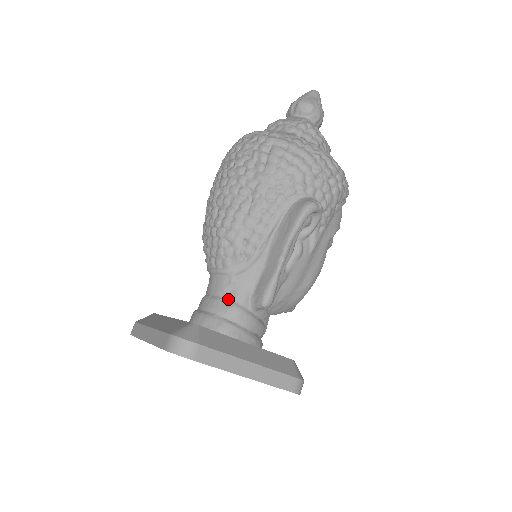
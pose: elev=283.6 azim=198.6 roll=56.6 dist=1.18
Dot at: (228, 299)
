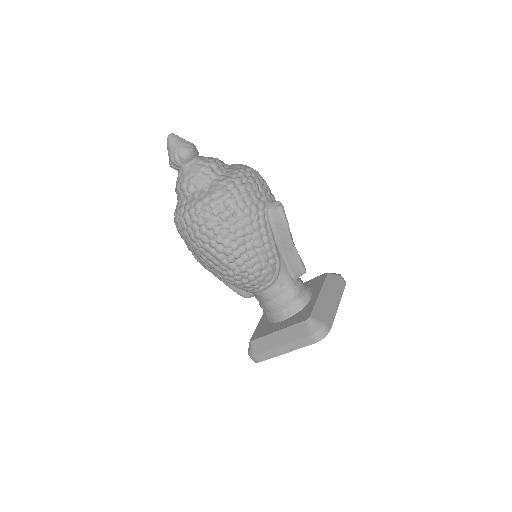
Dot at: (287, 291)
